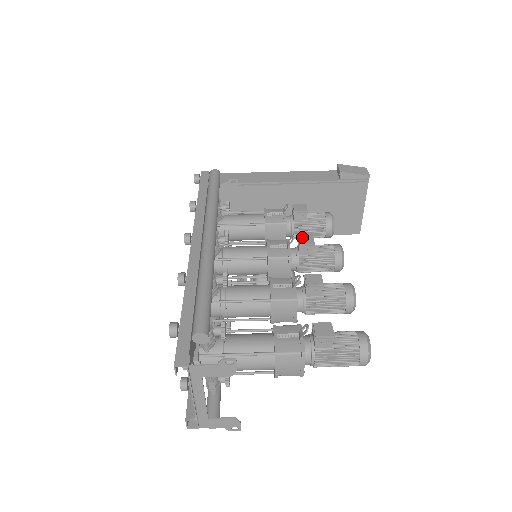
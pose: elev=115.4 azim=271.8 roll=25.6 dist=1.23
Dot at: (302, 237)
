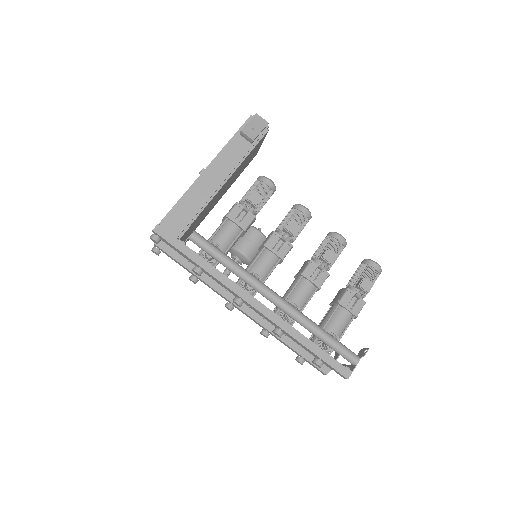
Dot at: (289, 227)
